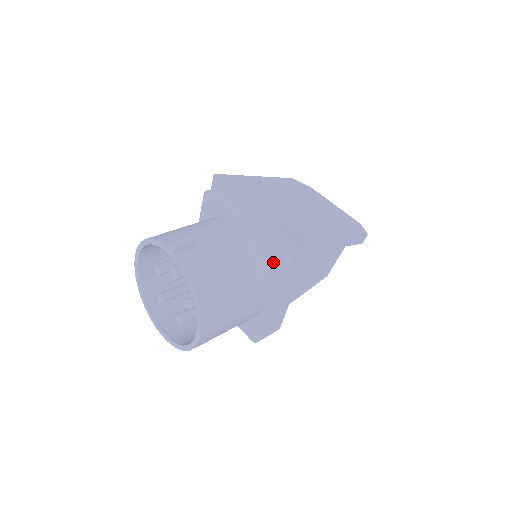
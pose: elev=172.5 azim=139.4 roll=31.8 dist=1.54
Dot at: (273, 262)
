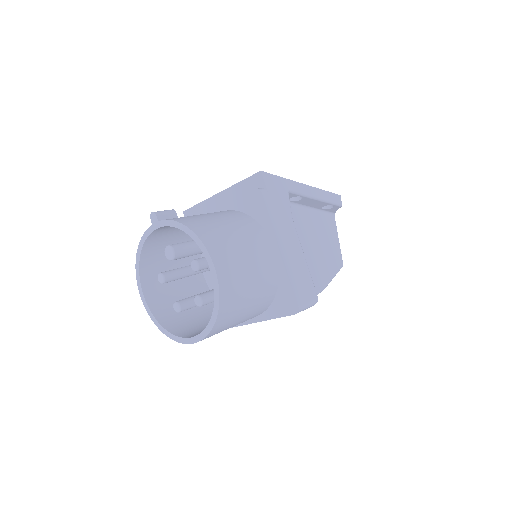
Dot at: (254, 204)
